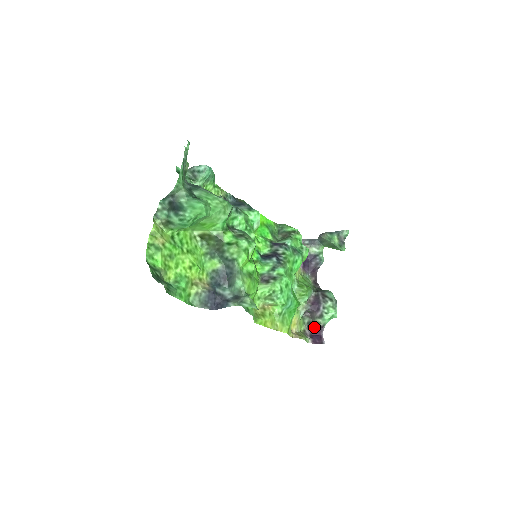
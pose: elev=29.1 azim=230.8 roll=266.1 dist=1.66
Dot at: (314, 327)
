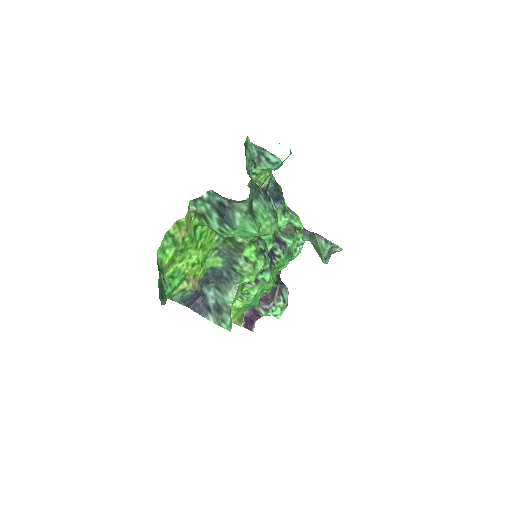
Dot at: (253, 311)
